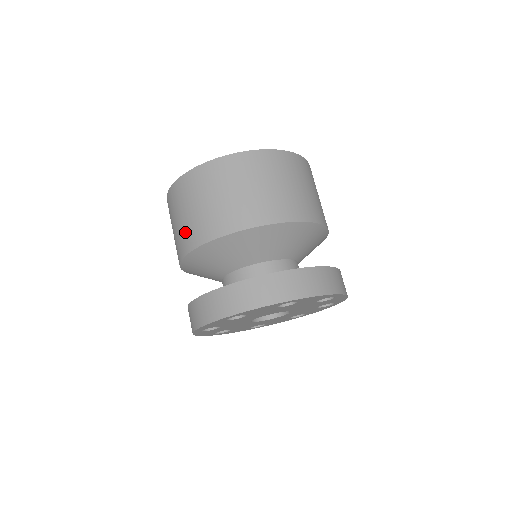
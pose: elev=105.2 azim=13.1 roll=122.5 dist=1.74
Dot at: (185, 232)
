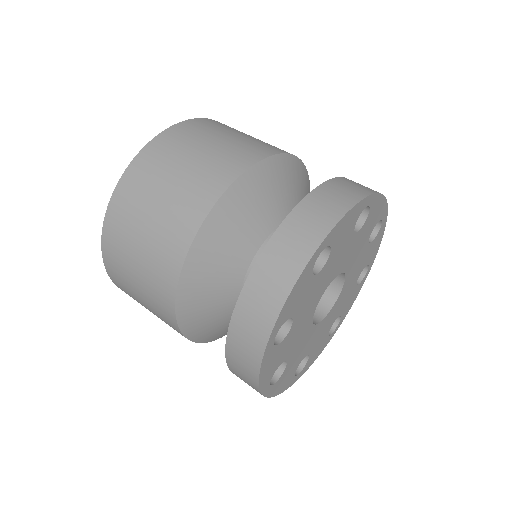
Dot at: (173, 218)
